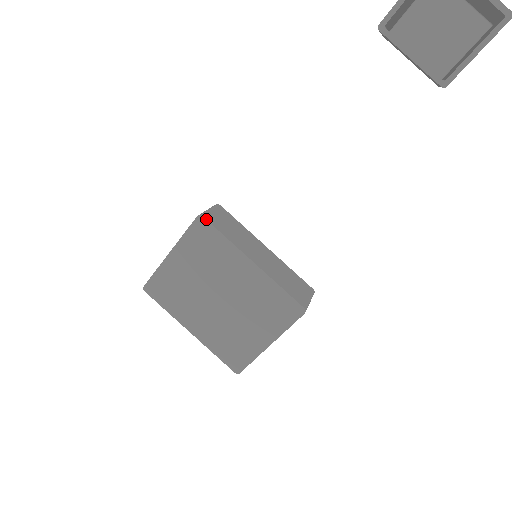
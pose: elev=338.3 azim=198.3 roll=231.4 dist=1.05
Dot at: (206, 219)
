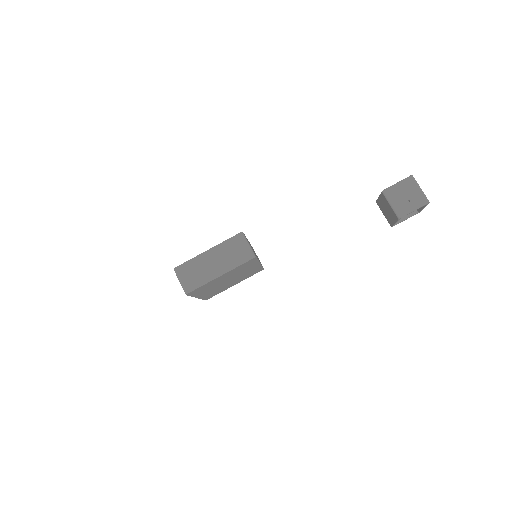
Dot at: occluded
